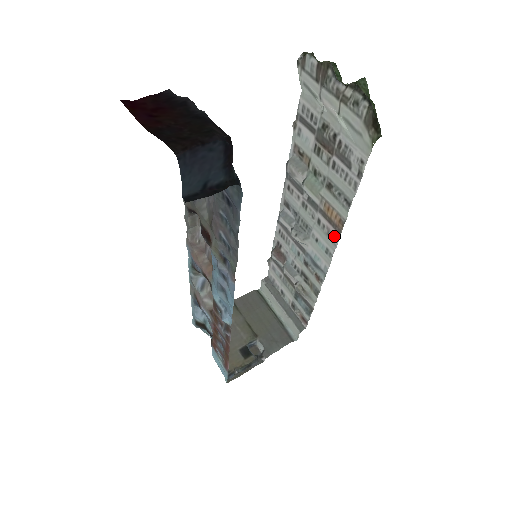
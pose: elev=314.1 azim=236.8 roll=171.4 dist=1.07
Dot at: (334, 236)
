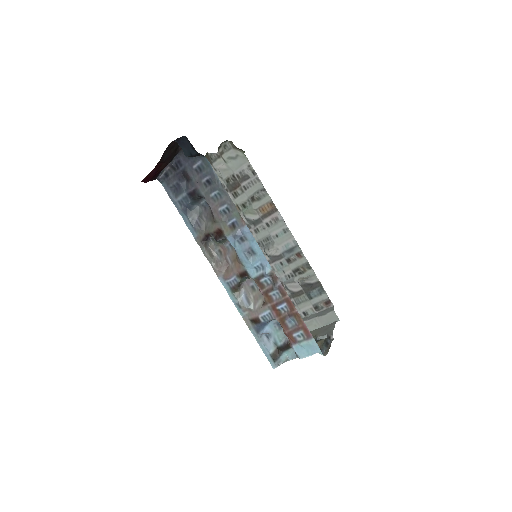
Dot at: (278, 217)
